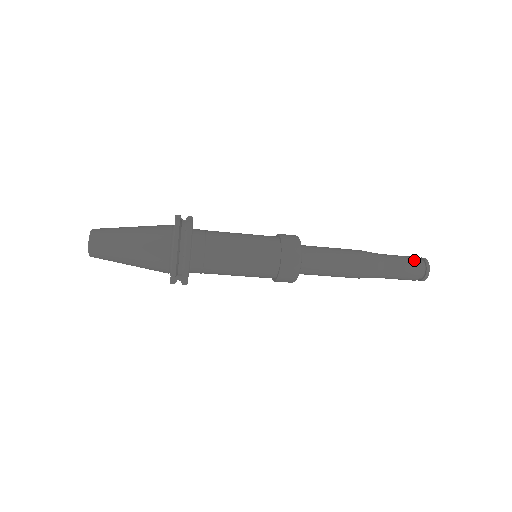
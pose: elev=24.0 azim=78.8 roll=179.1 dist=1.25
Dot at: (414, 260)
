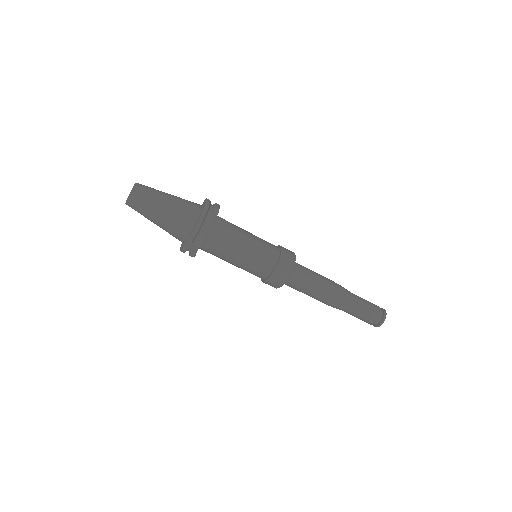
Dot at: (376, 306)
